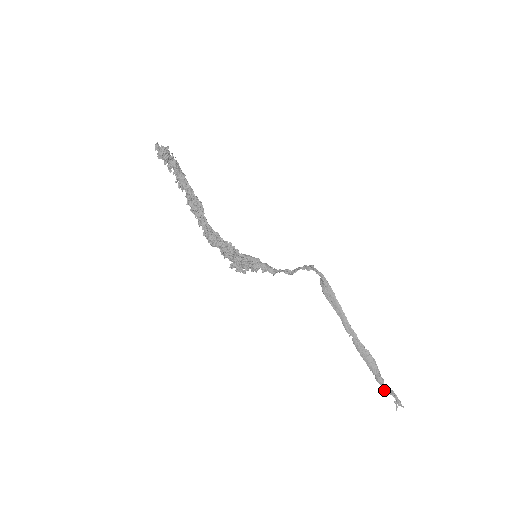
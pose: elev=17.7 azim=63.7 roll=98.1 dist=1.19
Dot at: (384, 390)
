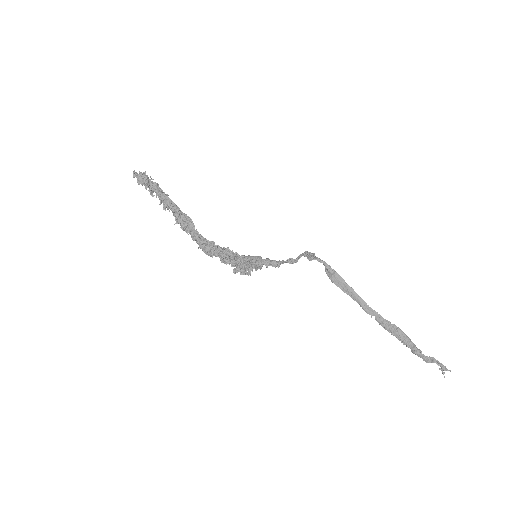
Dot at: (424, 360)
